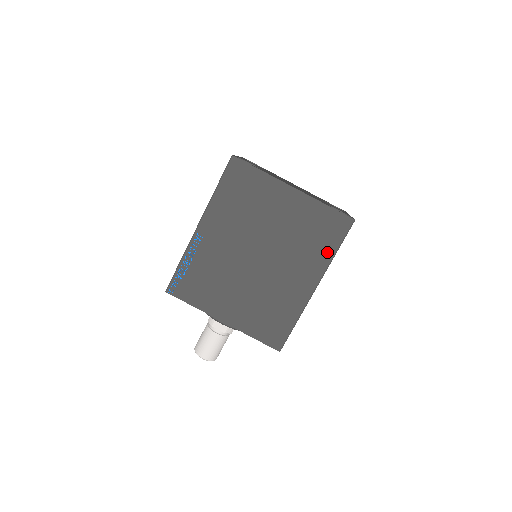
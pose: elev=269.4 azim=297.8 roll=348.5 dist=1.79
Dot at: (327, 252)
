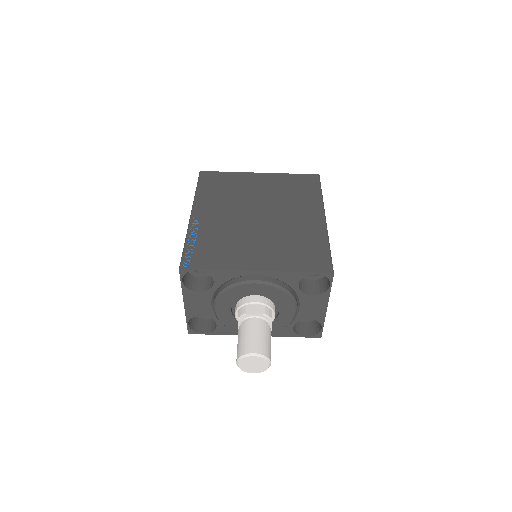
Dot at: (314, 195)
